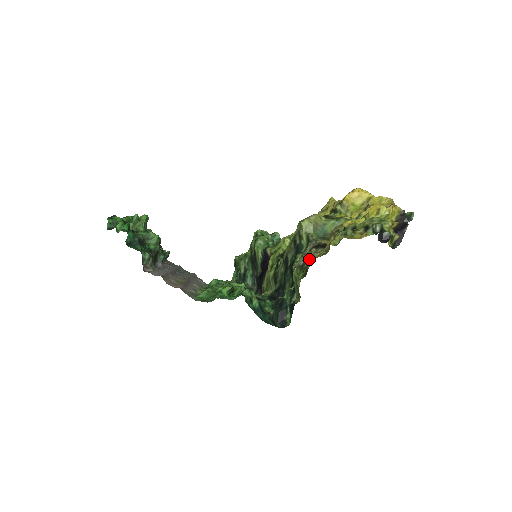
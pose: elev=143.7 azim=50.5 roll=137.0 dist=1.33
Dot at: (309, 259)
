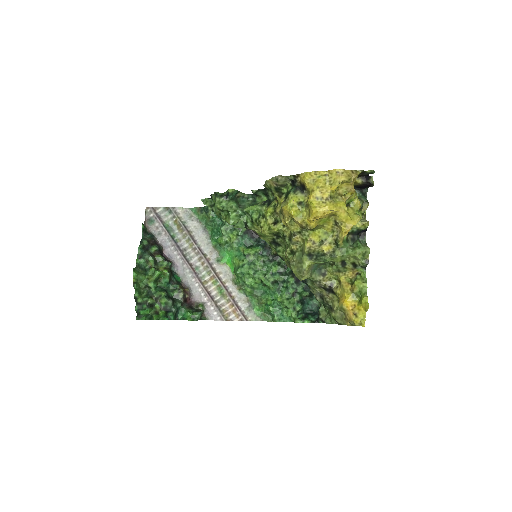
Dot at: (327, 302)
